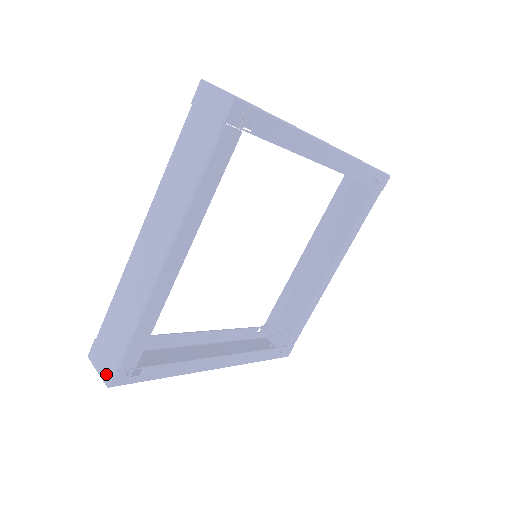
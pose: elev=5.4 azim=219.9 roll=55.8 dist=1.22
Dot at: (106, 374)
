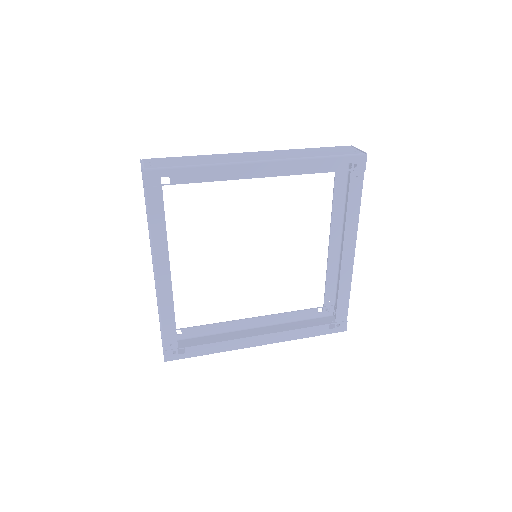
Dot at: occluded
